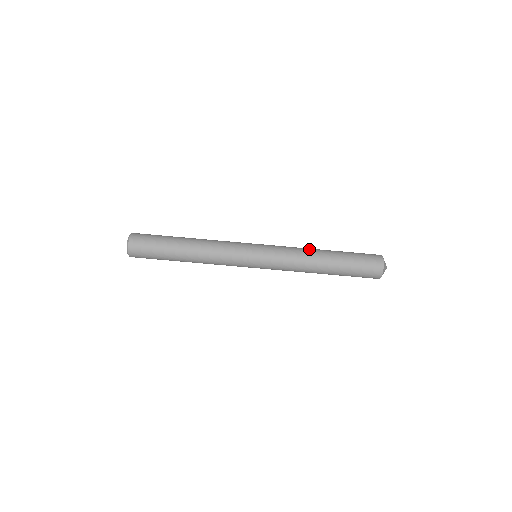
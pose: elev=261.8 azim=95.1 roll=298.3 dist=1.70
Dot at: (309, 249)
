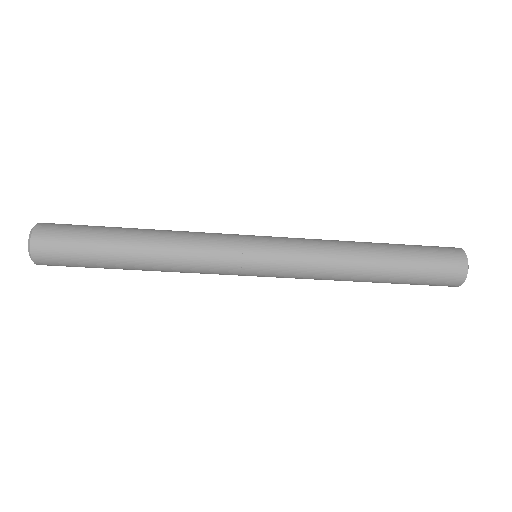
Dot at: (345, 273)
